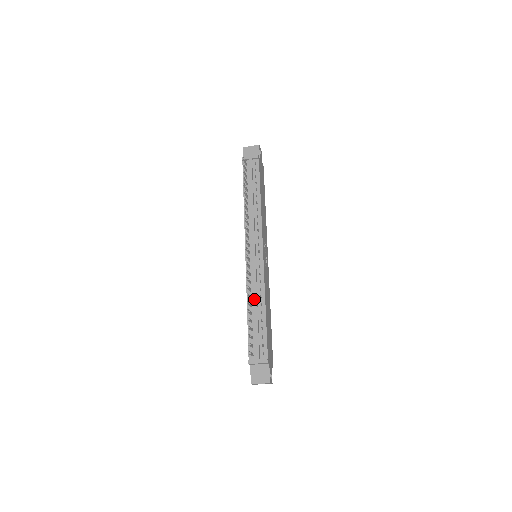
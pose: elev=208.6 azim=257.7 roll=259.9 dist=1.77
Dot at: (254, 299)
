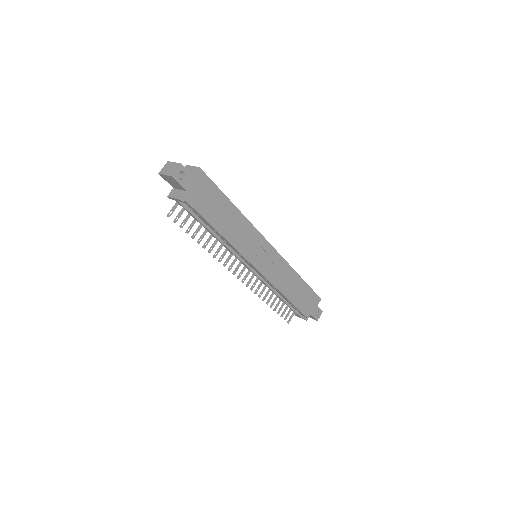
Dot at: (273, 292)
